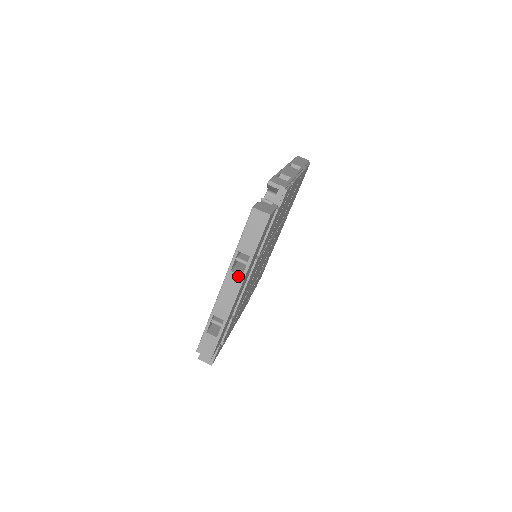
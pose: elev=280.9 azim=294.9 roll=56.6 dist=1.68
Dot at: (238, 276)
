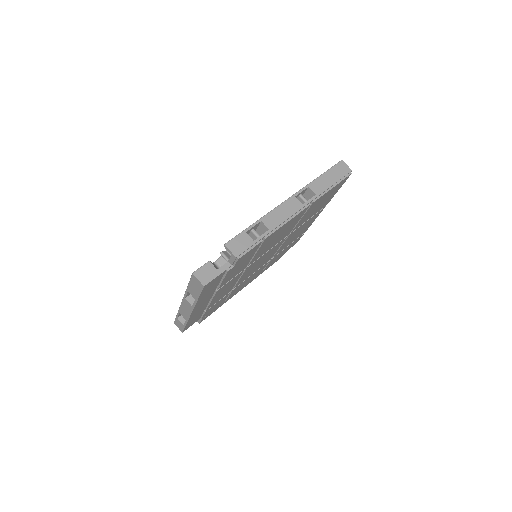
Dot at: (190, 304)
